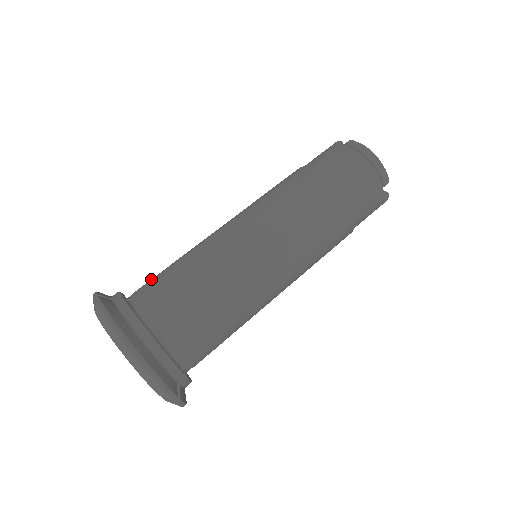
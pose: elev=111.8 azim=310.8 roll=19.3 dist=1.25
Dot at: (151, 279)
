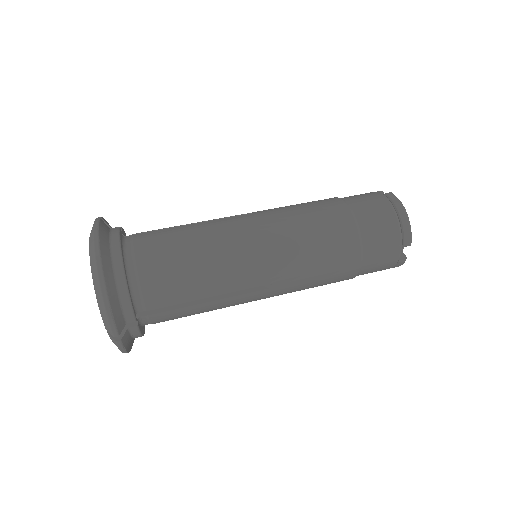
Dot at: occluded
